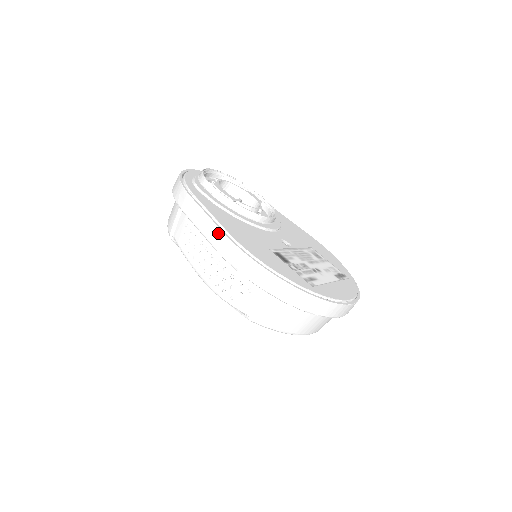
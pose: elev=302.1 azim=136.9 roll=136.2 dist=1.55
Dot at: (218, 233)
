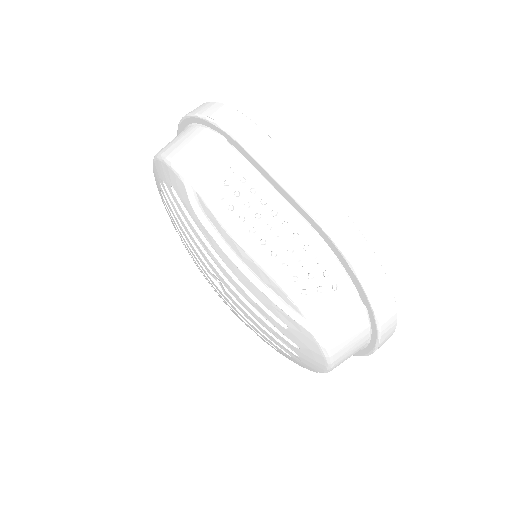
Dot at: (320, 194)
